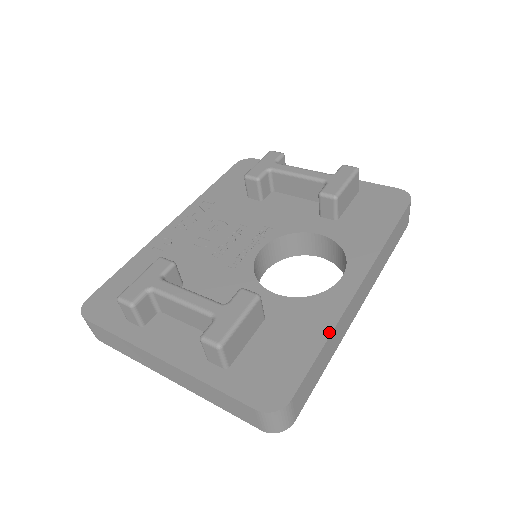
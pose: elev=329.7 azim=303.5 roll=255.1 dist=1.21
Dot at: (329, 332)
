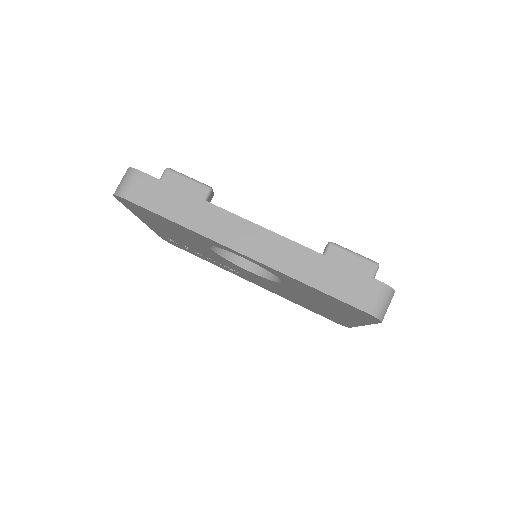
Dot at: (199, 198)
